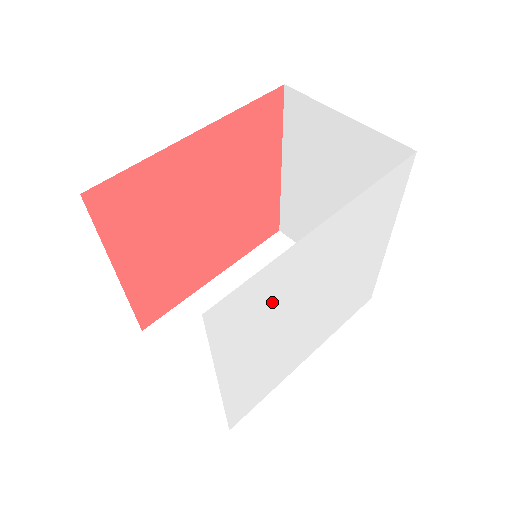
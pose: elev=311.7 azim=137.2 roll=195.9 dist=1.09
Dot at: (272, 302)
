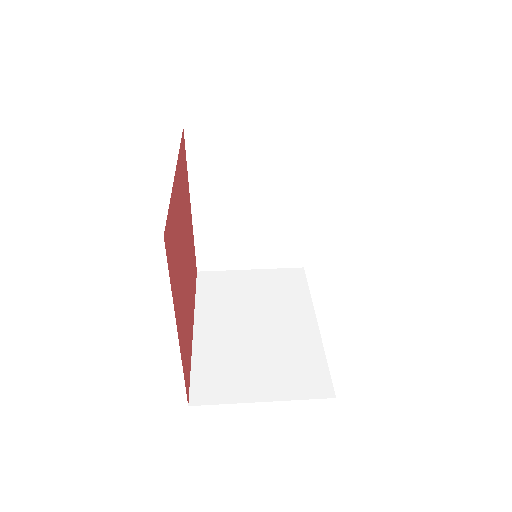
Dot at: occluded
